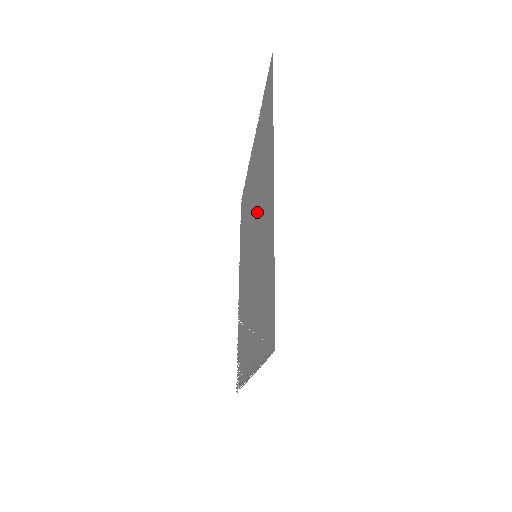
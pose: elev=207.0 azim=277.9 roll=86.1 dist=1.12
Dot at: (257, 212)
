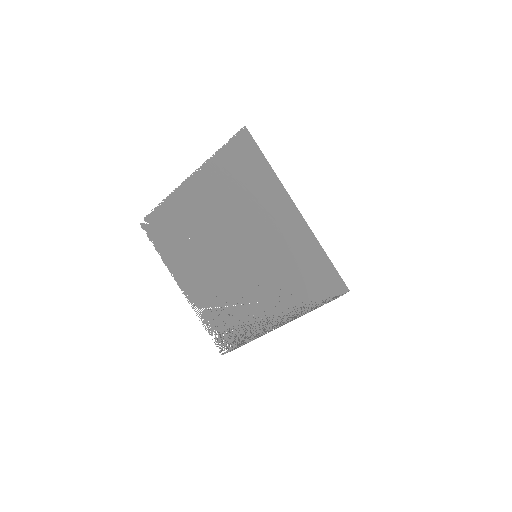
Dot at: (244, 229)
